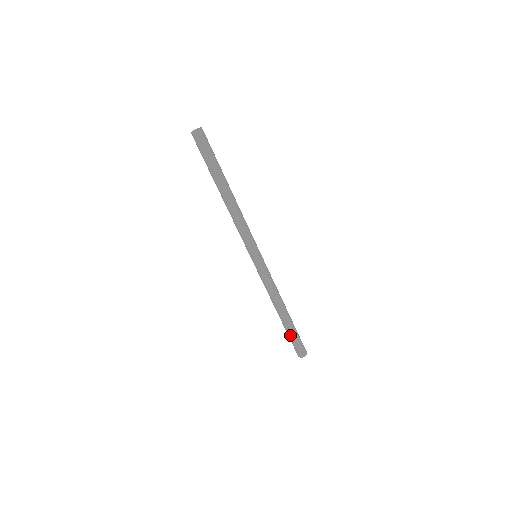
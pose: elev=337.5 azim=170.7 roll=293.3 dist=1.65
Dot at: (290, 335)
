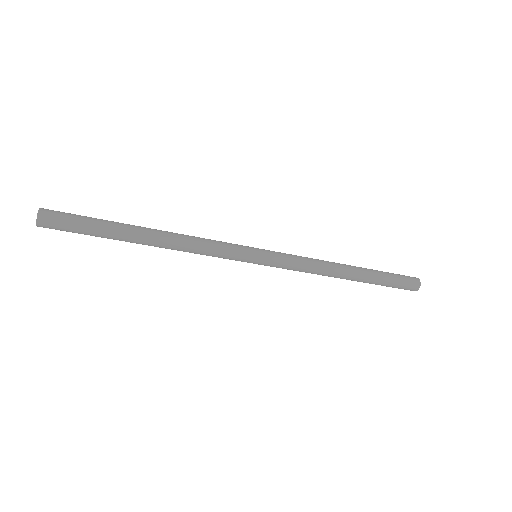
Dot at: occluded
